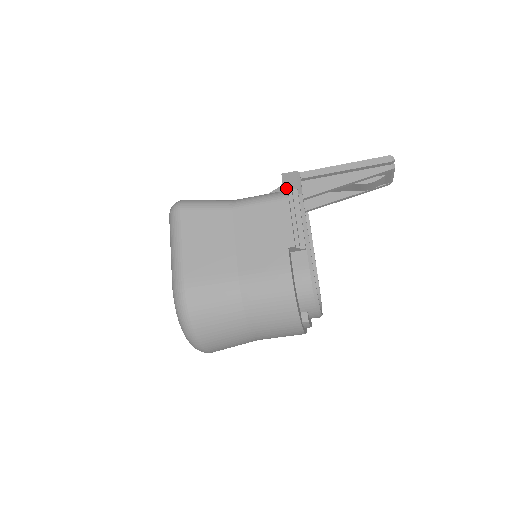
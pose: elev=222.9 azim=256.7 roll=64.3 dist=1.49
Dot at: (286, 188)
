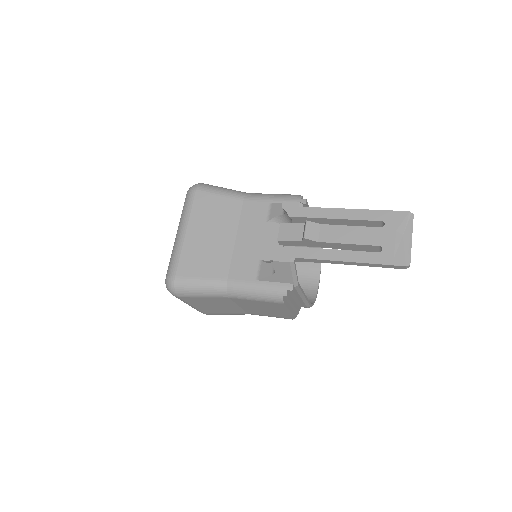
Dot at: (280, 279)
